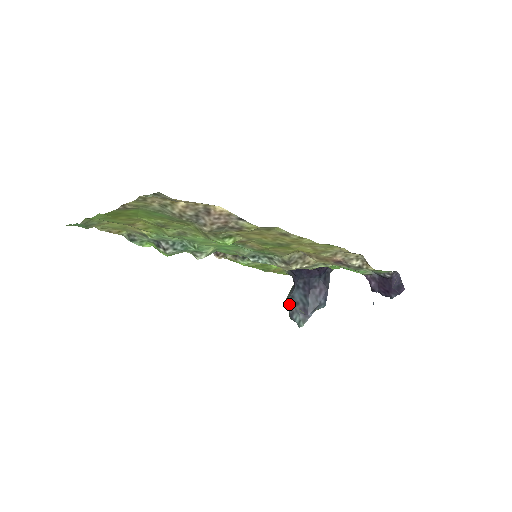
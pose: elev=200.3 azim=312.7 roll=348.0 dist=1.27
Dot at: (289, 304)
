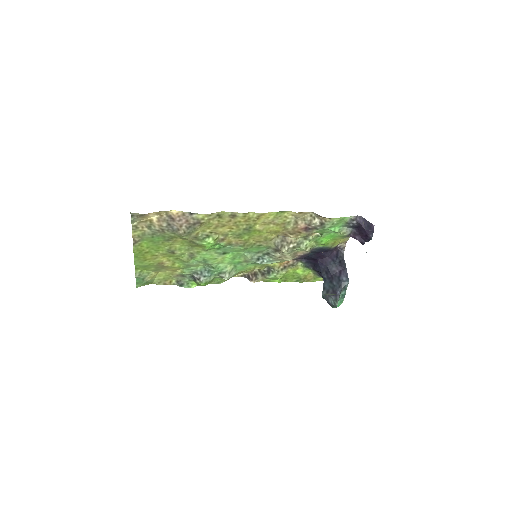
Dot at: (323, 295)
